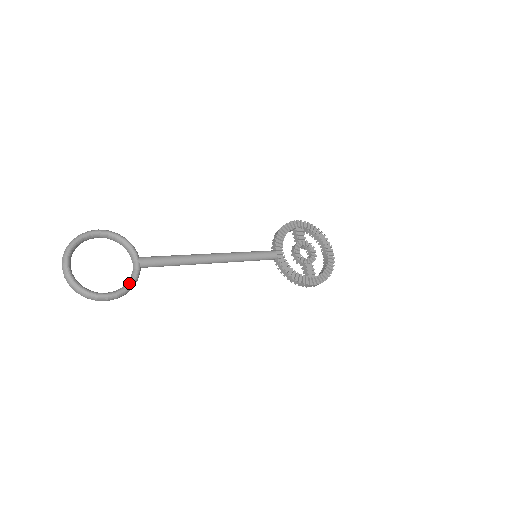
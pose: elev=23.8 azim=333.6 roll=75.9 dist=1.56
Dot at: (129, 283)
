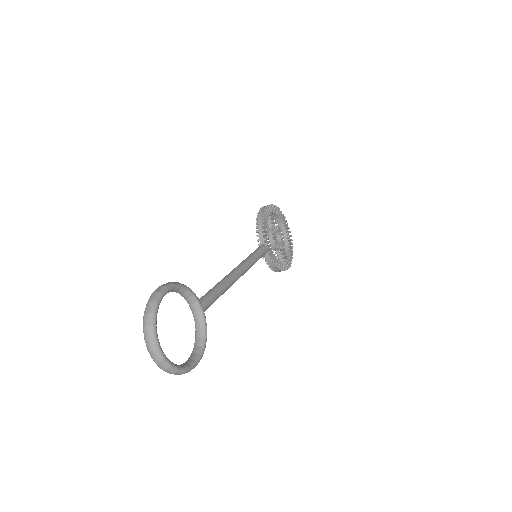
Dot at: (205, 338)
